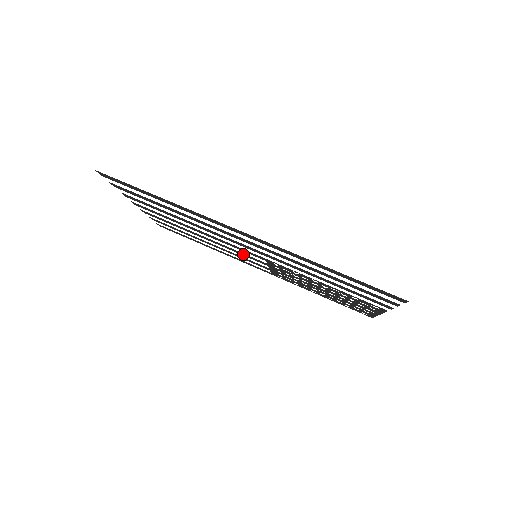
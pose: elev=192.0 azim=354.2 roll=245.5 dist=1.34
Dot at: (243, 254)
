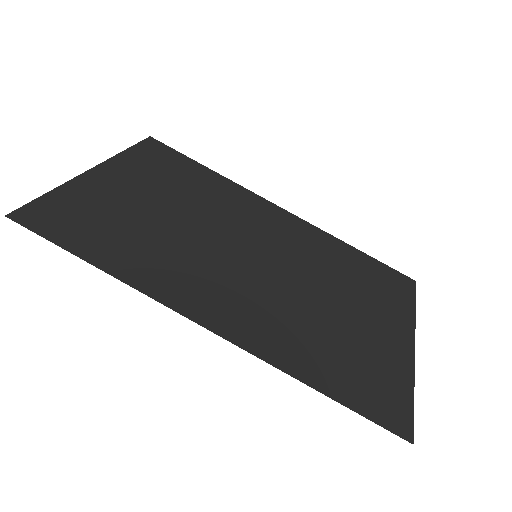
Dot at: (246, 230)
